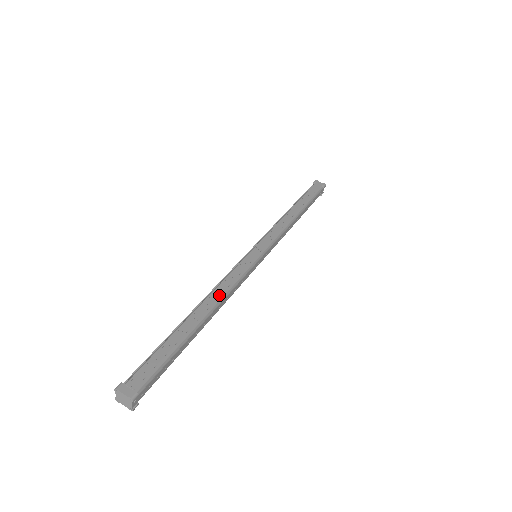
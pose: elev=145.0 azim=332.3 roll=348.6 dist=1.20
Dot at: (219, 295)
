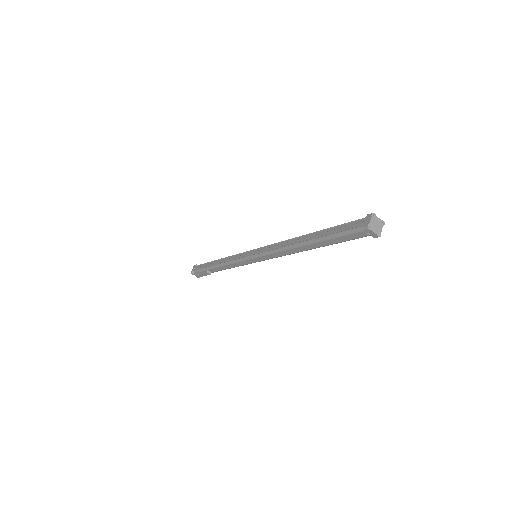
Dot at: occluded
